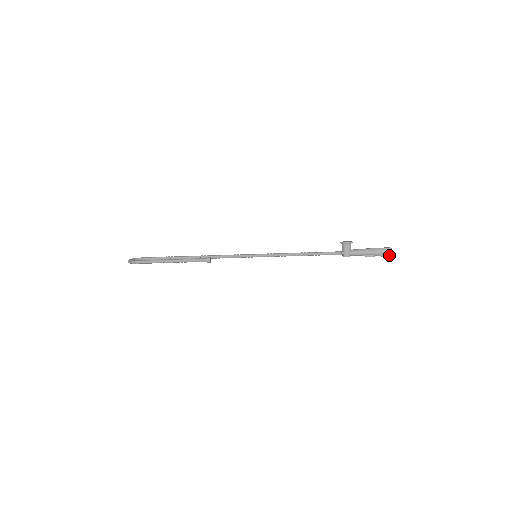
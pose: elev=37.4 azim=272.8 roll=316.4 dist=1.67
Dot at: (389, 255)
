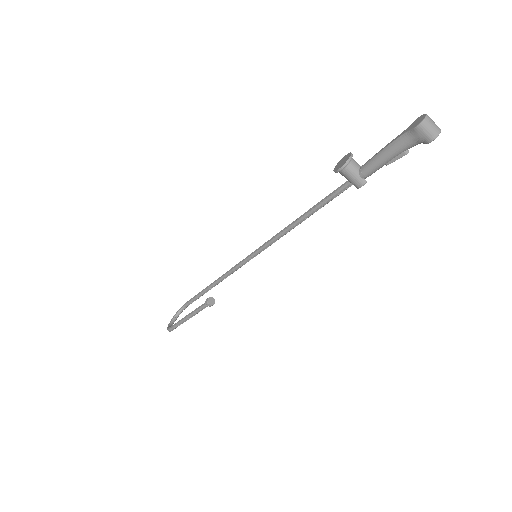
Dot at: (429, 136)
